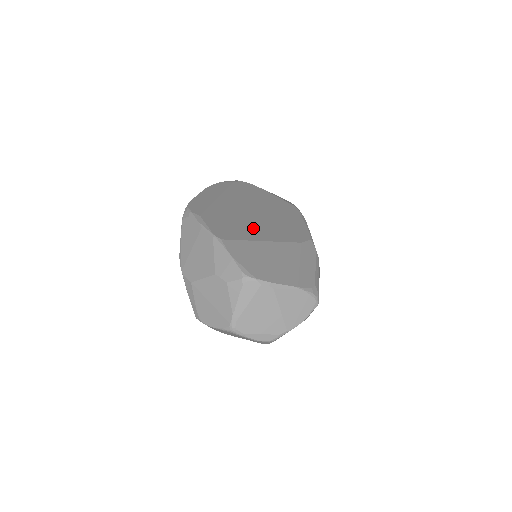
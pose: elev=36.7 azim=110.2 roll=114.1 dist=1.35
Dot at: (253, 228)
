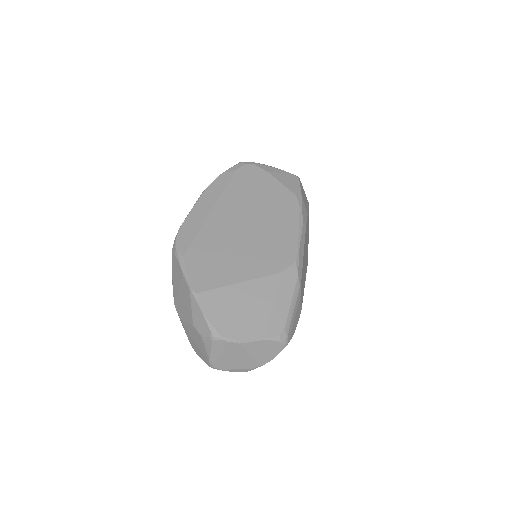
Dot at: (235, 261)
